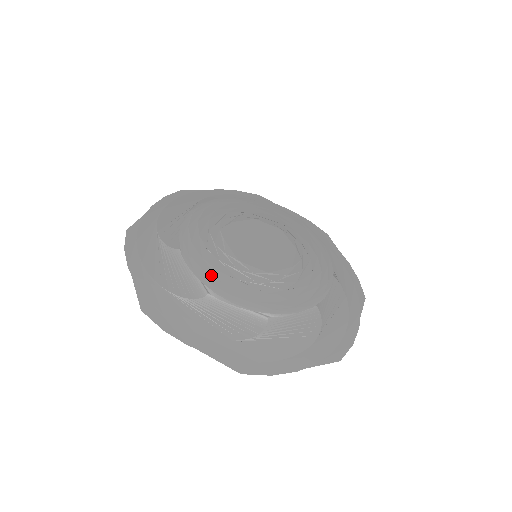
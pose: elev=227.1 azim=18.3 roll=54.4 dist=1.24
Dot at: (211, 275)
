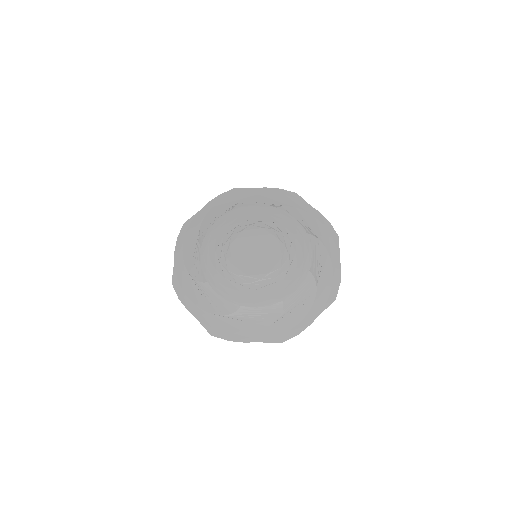
Dot at: (237, 297)
